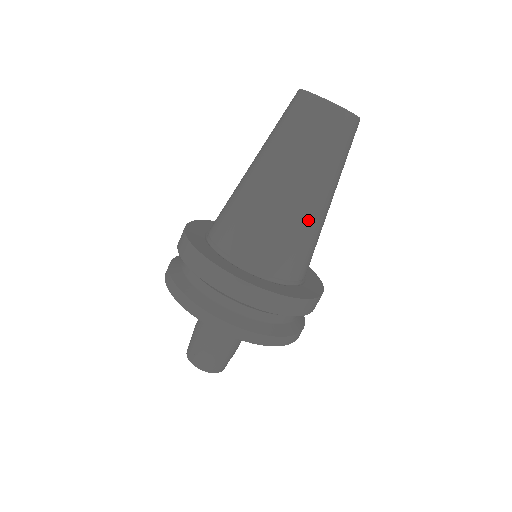
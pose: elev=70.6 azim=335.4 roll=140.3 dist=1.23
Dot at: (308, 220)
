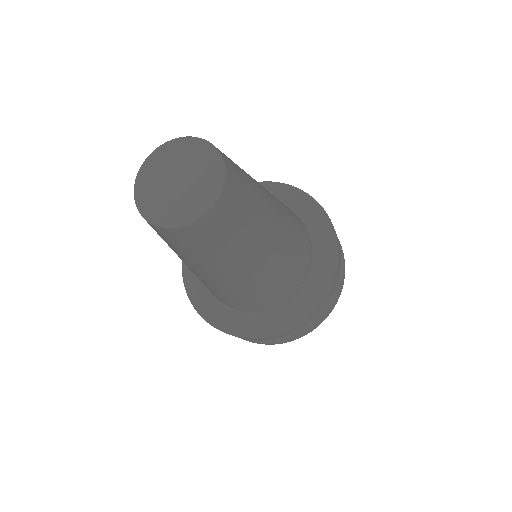
Dot at: (235, 287)
